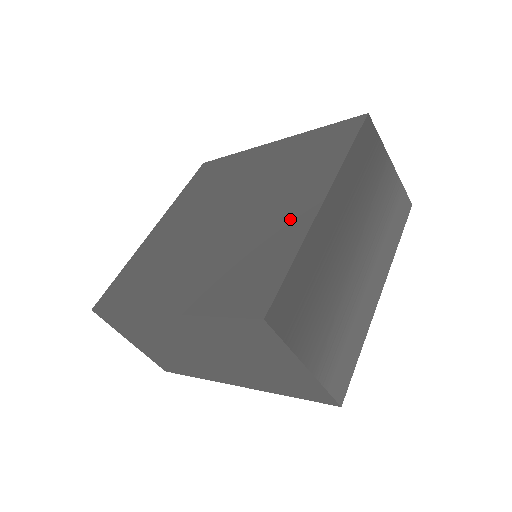
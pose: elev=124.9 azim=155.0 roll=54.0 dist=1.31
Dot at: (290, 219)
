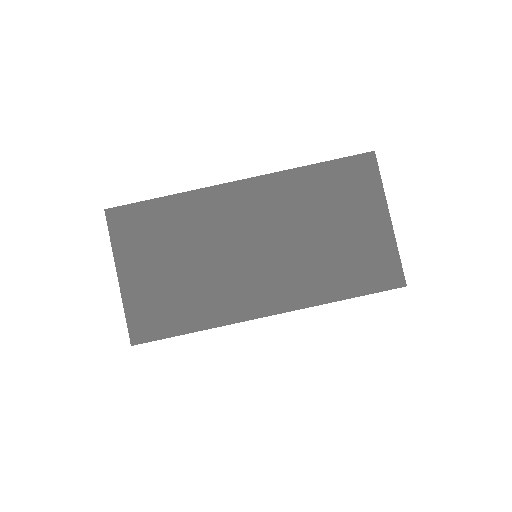
Dot at: occluded
